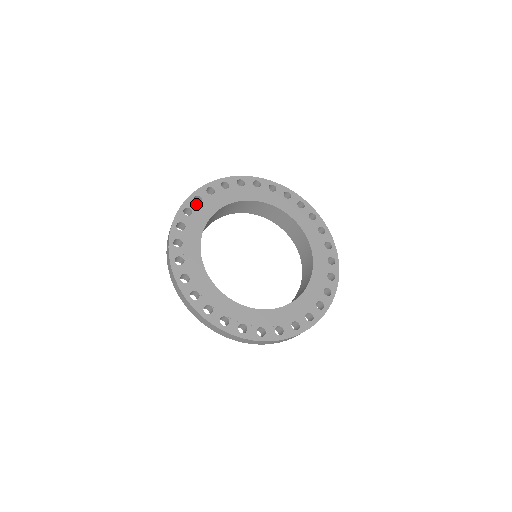
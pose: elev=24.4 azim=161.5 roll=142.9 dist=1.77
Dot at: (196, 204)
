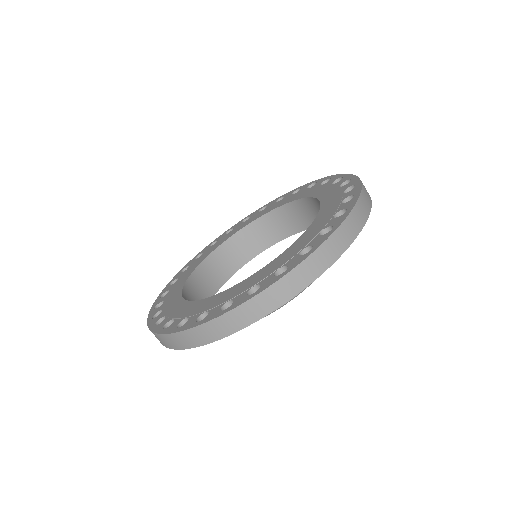
Dot at: (159, 315)
